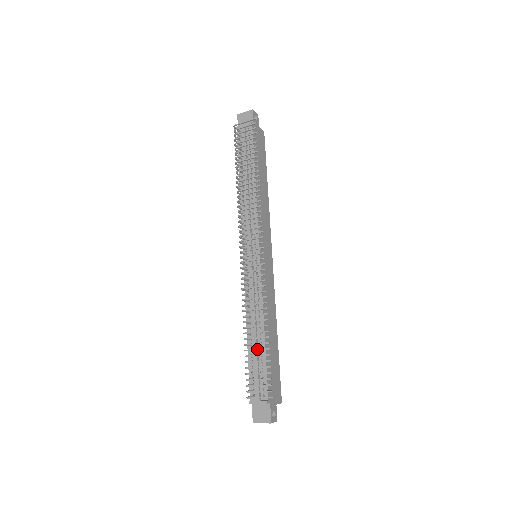
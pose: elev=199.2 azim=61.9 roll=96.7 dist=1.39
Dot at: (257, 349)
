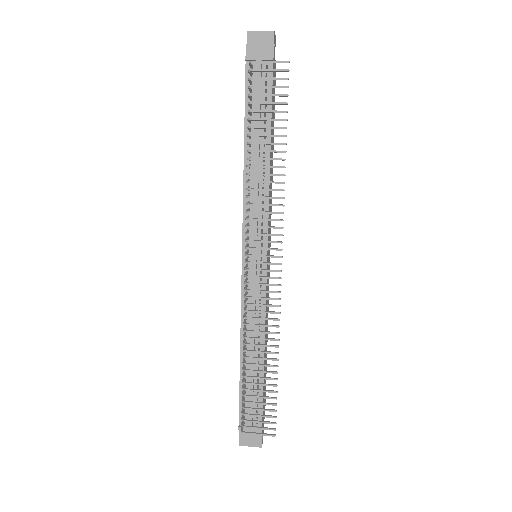
Dot at: (261, 384)
